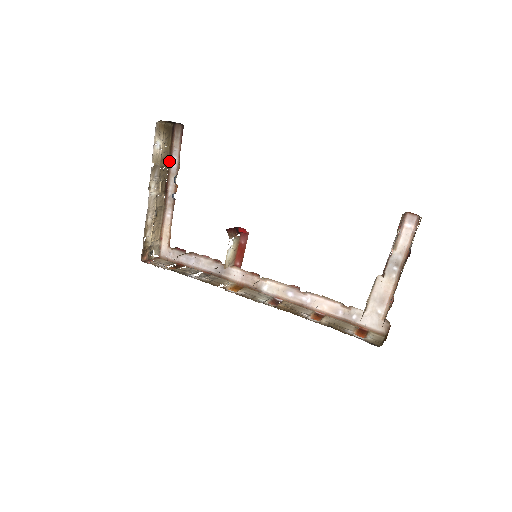
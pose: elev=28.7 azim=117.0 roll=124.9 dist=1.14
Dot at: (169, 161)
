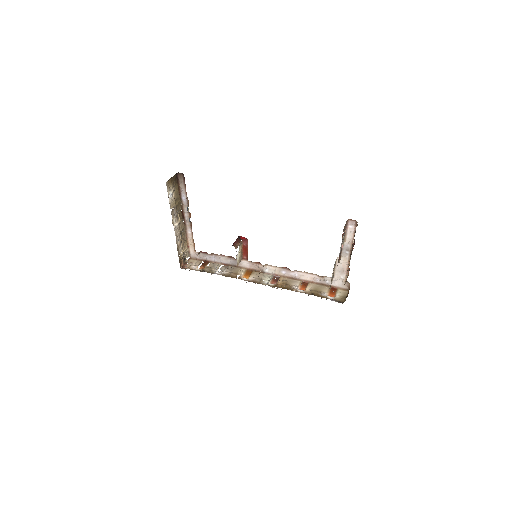
Dot at: (180, 198)
